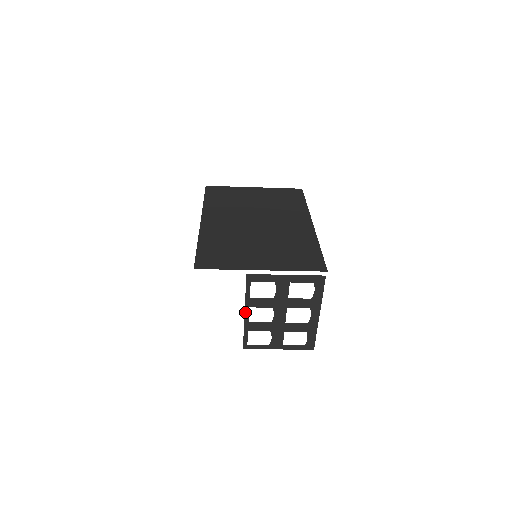
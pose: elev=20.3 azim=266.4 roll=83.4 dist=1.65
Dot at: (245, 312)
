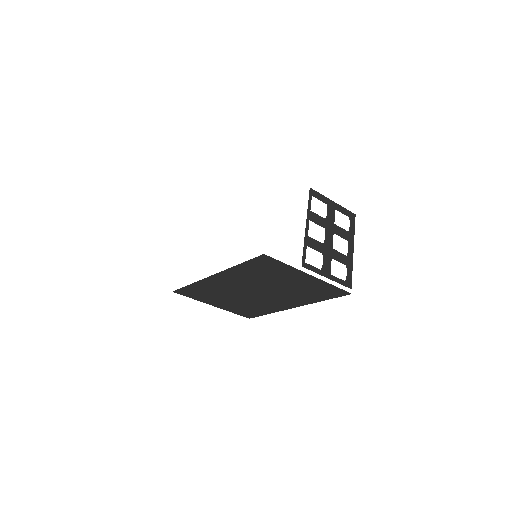
Dot at: (306, 224)
